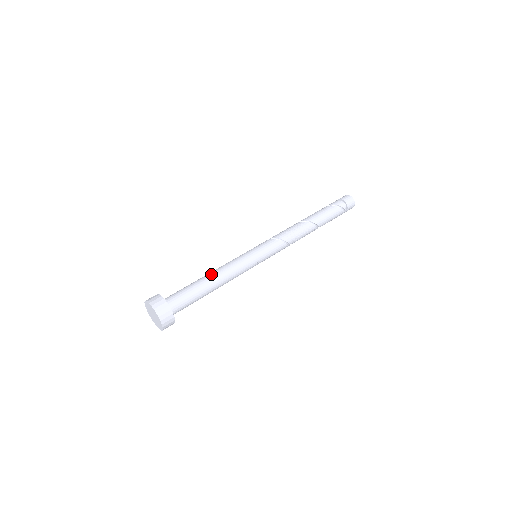
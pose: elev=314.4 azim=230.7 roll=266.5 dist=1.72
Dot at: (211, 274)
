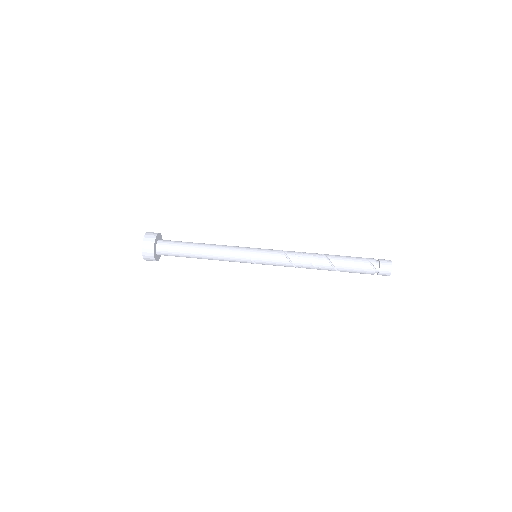
Dot at: occluded
